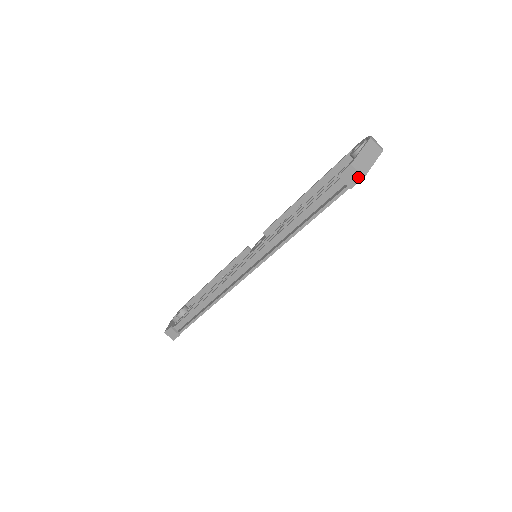
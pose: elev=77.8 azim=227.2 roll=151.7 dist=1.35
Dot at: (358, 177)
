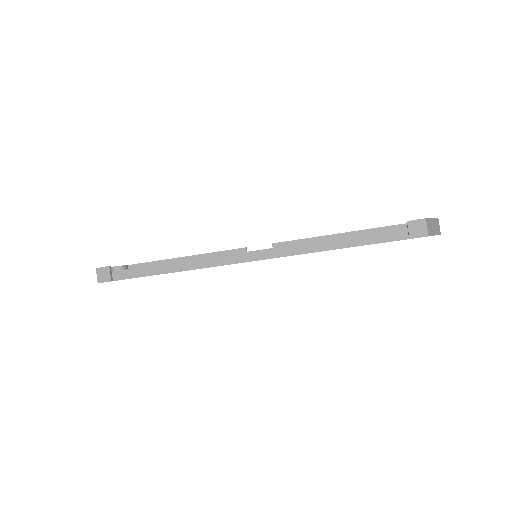
Dot at: (423, 233)
